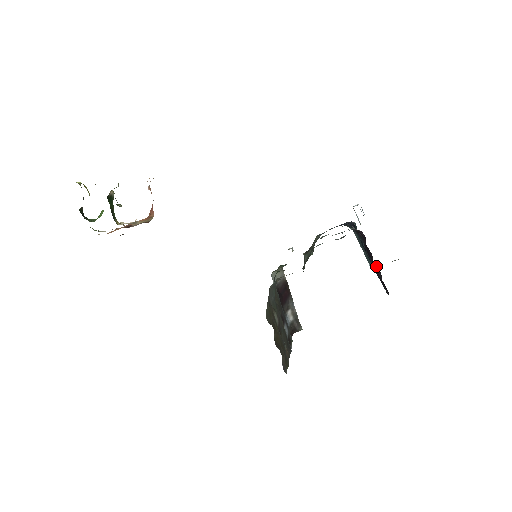
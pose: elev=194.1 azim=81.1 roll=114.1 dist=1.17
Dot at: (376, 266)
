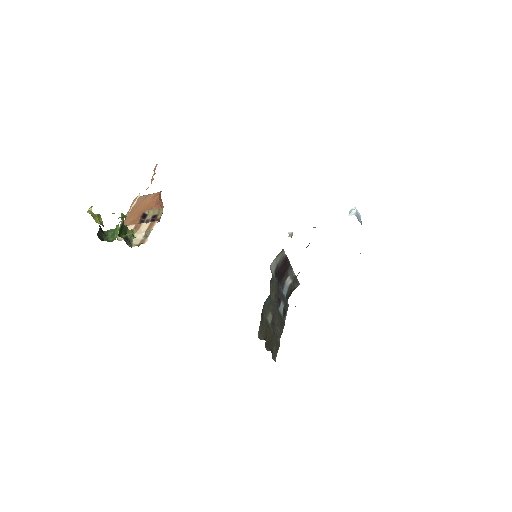
Dot at: occluded
